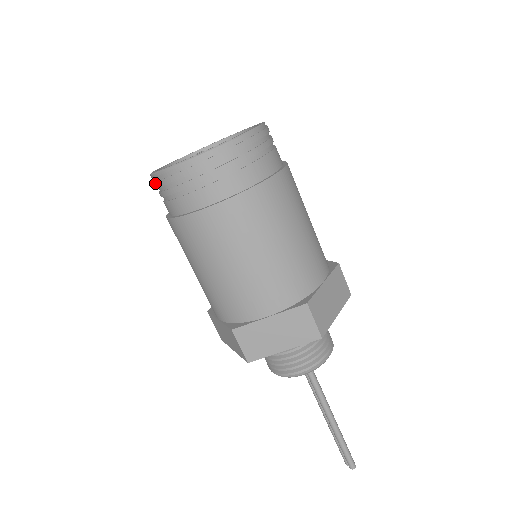
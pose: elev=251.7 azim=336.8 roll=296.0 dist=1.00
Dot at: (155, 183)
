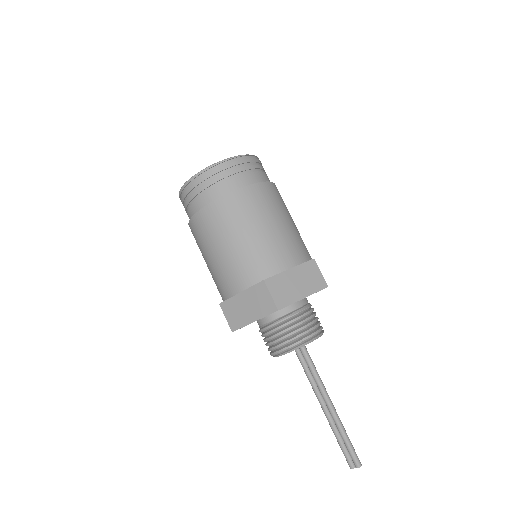
Dot at: (192, 185)
